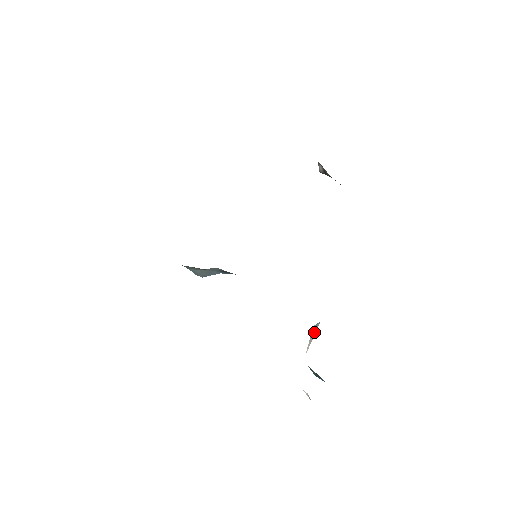
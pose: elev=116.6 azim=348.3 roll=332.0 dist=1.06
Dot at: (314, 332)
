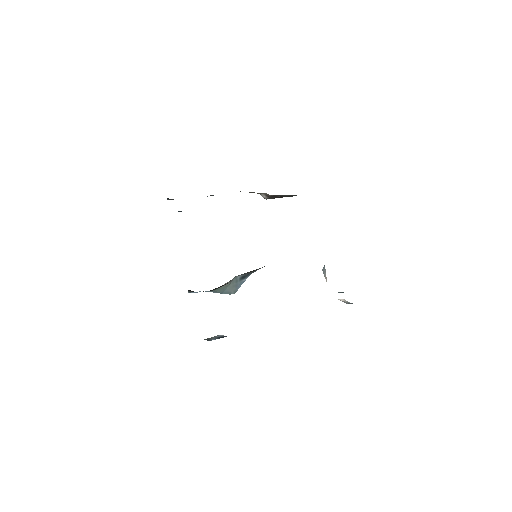
Dot at: (324, 271)
